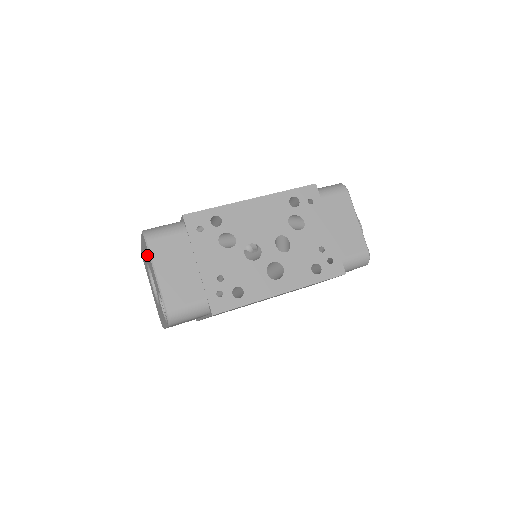
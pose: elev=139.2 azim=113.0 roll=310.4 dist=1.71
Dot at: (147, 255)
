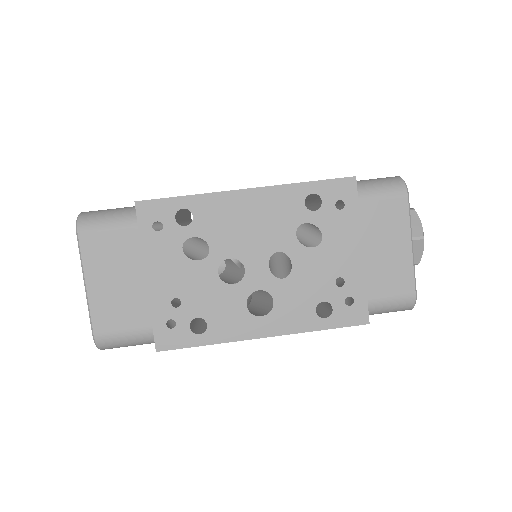
Dot at: occluded
